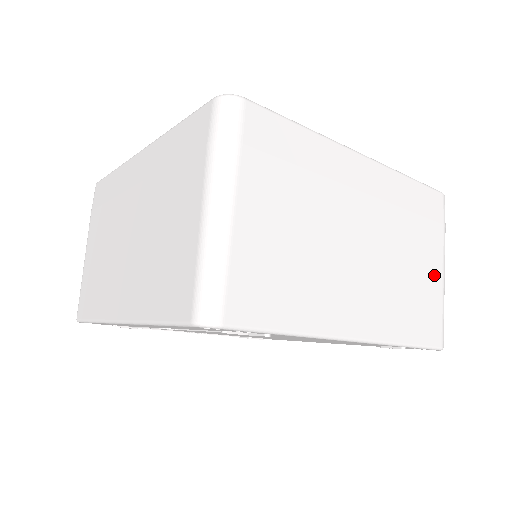
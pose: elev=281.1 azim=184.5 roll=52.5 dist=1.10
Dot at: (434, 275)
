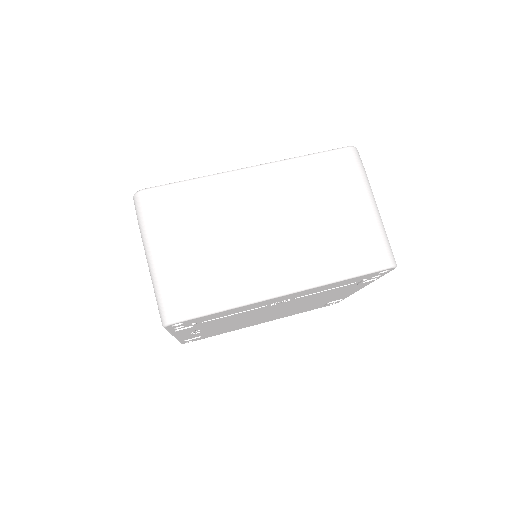
Dot at: occluded
